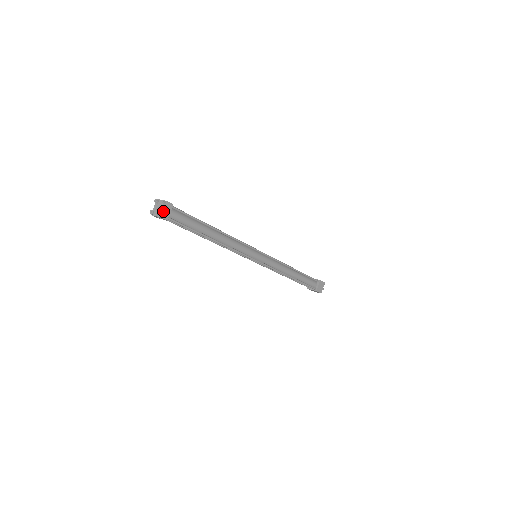
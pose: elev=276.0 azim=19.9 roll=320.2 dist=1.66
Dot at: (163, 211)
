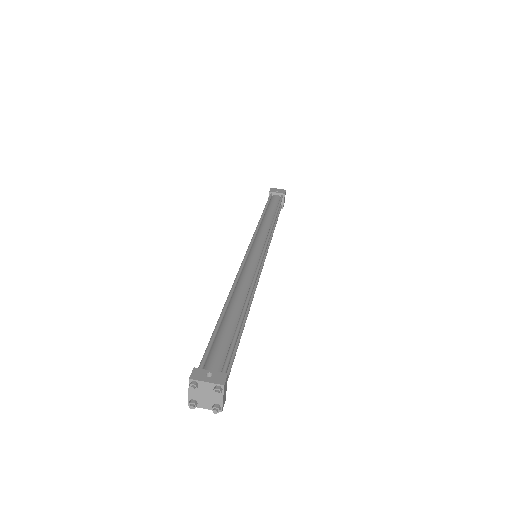
Dot at: (222, 402)
